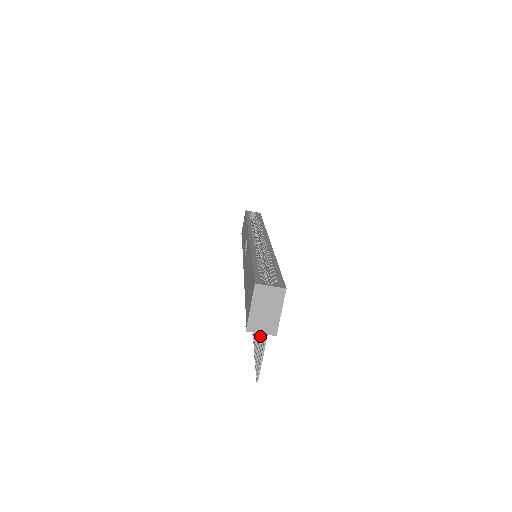
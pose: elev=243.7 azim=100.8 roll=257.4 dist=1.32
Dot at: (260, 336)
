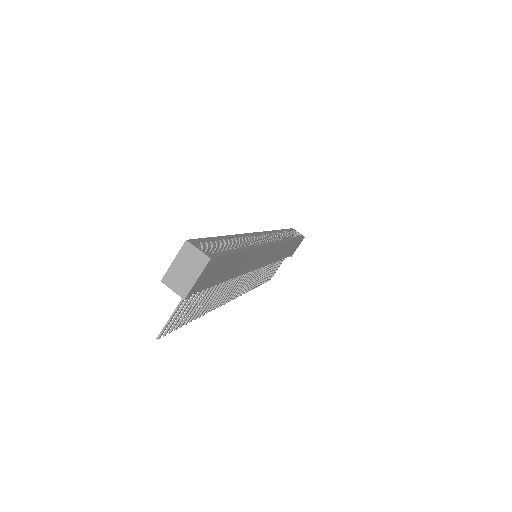
Dot at: (189, 305)
